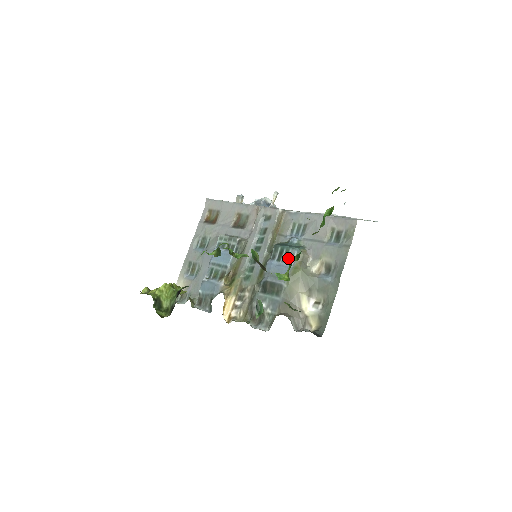
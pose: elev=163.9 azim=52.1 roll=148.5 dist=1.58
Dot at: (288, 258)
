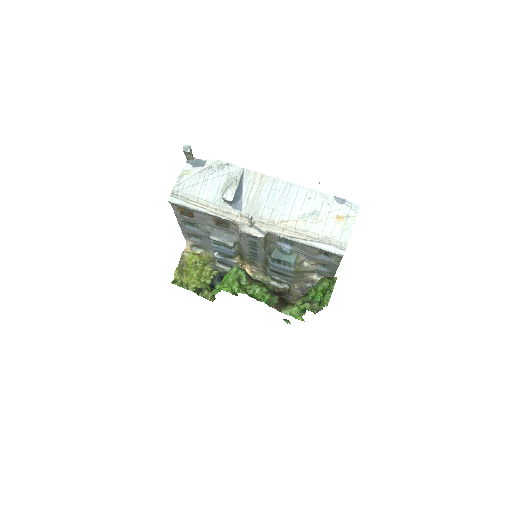
Dot at: (287, 265)
